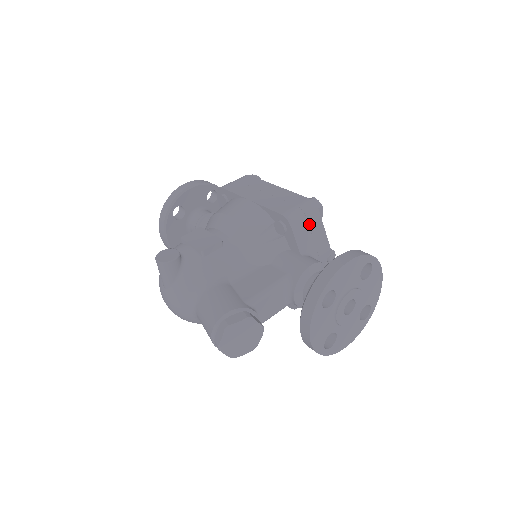
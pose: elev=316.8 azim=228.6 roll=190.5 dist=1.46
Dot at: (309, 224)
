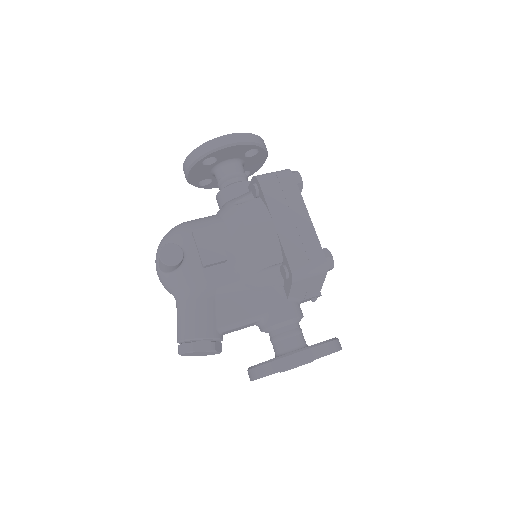
Dot at: (311, 281)
